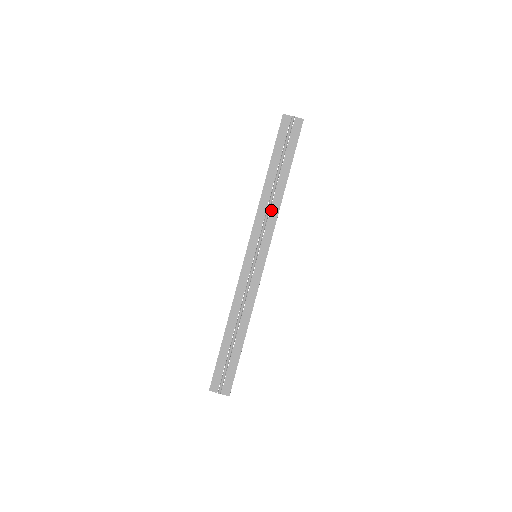
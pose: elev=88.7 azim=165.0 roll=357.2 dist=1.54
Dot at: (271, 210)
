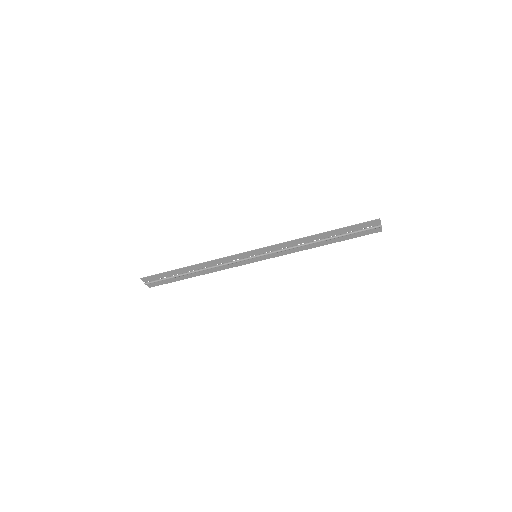
Dot at: (297, 247)
